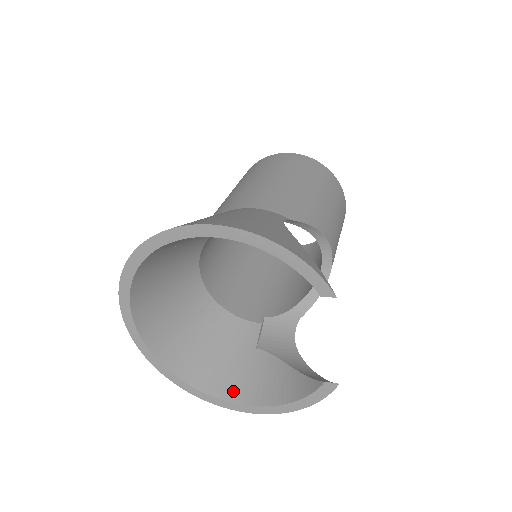
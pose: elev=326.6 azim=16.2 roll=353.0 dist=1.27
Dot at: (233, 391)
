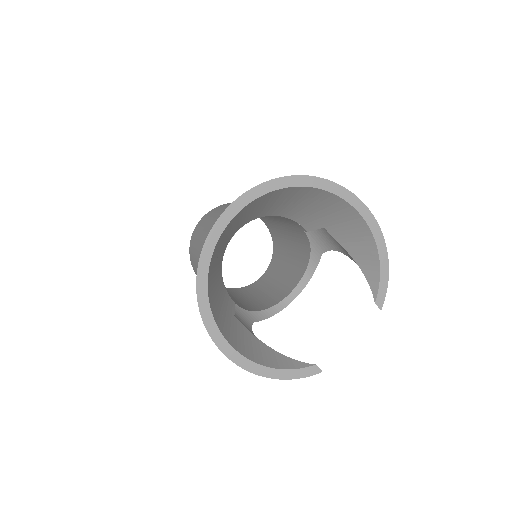
Dot at: (226, 332)
